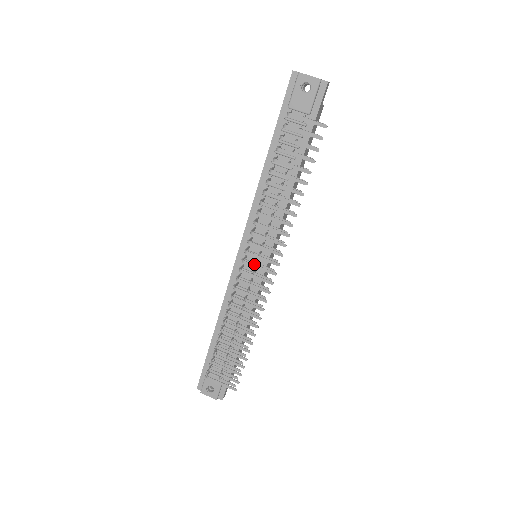
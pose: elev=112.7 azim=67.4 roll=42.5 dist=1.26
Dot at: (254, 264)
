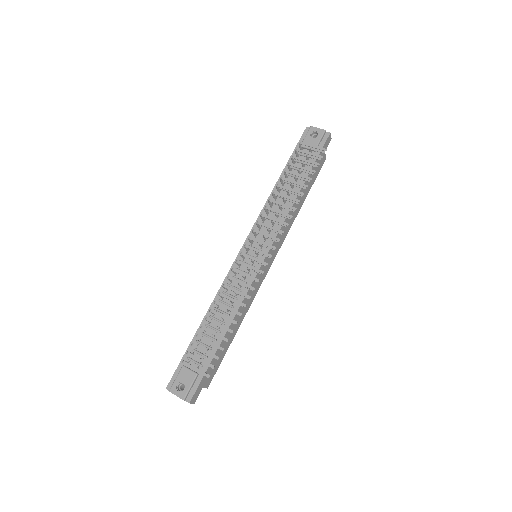
Dot at: (254, 248)
